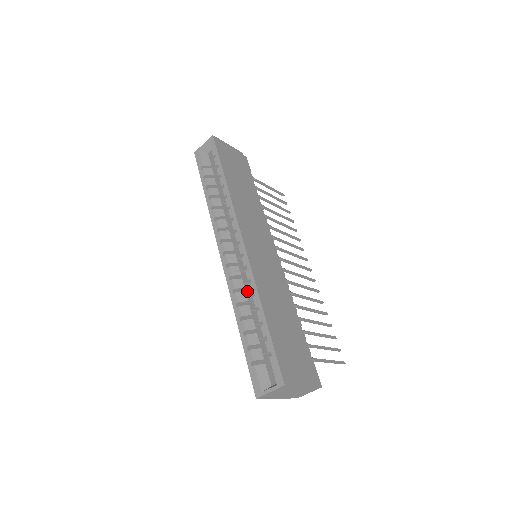
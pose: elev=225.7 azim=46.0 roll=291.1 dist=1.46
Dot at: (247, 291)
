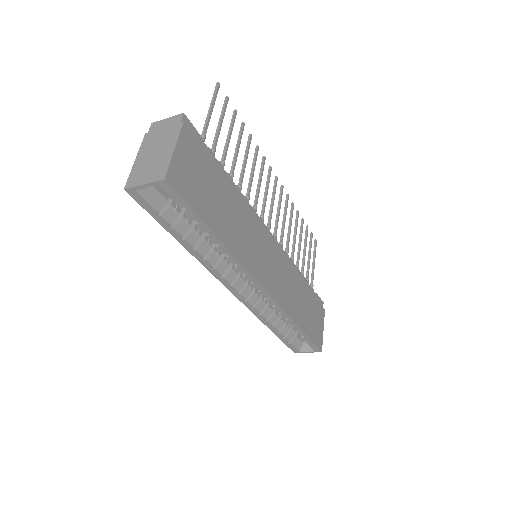
Dot at: occluded
